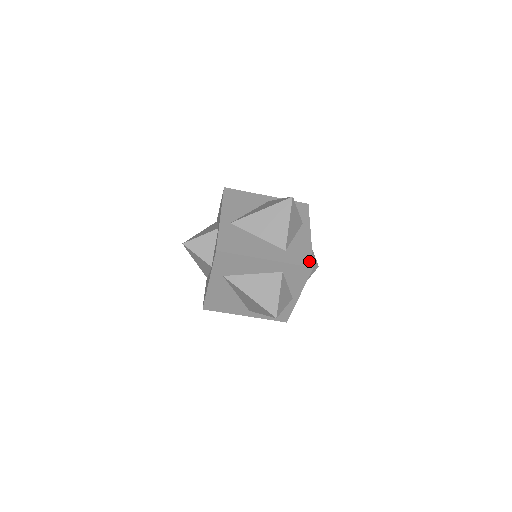
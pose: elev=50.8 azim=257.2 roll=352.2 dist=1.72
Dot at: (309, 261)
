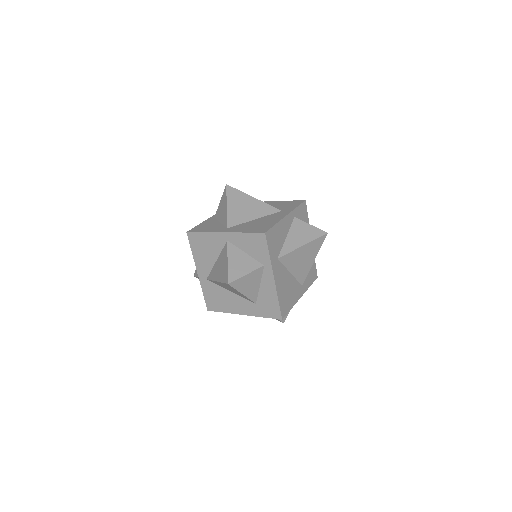
Dot at: (277, 313)
